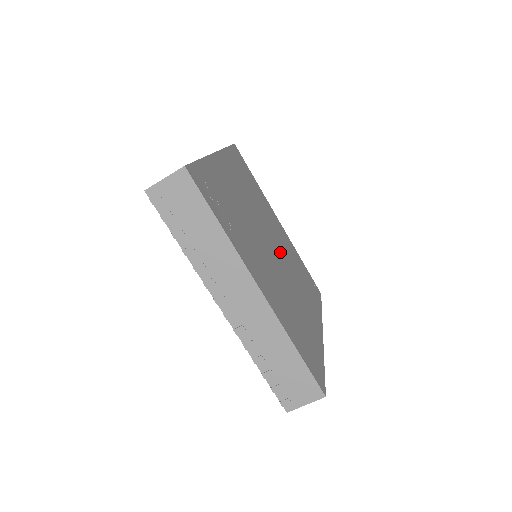
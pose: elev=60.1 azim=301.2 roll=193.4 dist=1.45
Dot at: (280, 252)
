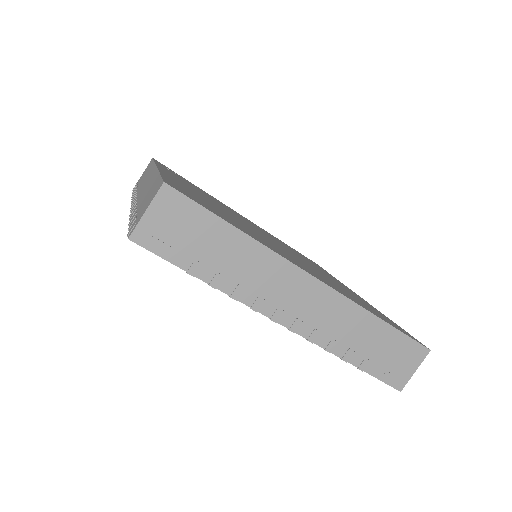
Dot at: (294, 255)
